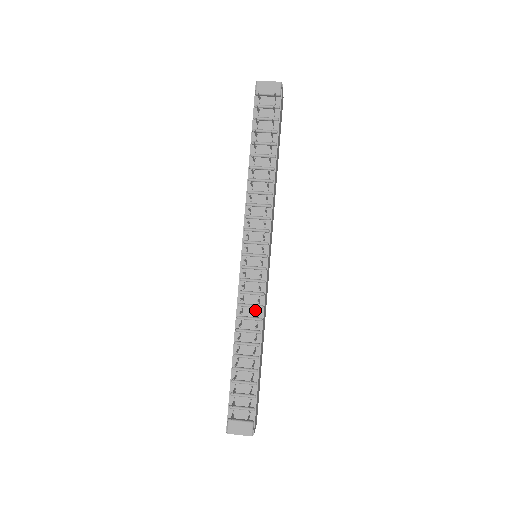
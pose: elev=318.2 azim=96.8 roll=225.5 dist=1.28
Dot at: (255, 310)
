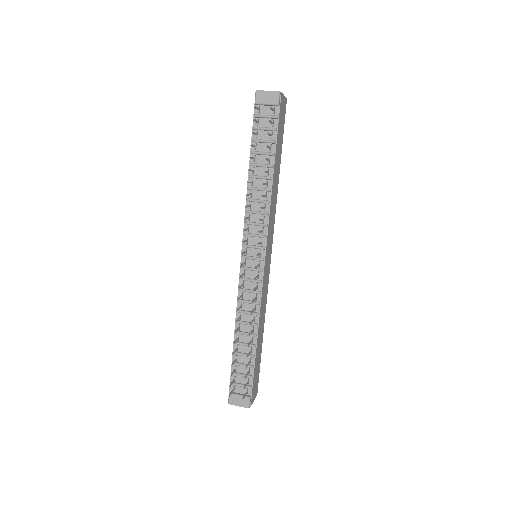
Dot at: (253, 306)
